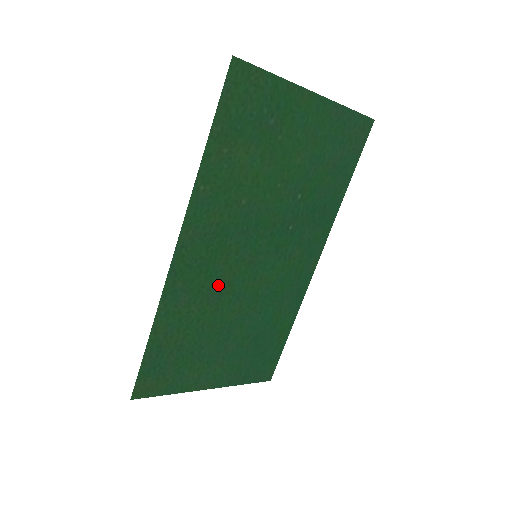
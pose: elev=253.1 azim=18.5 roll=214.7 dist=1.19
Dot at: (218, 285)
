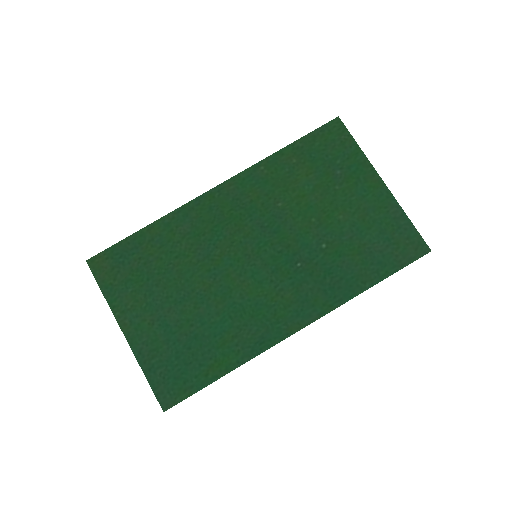
Dot at: (213, 246)
